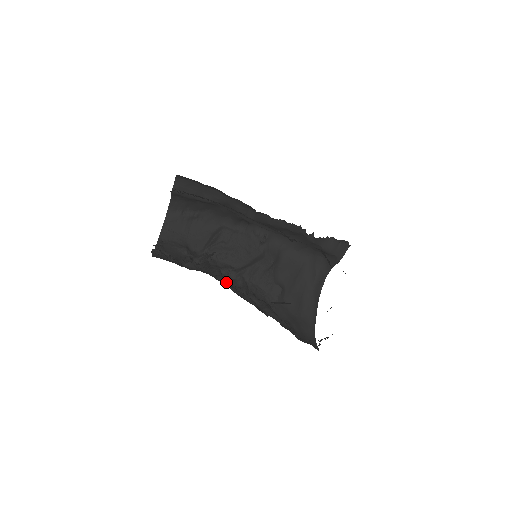
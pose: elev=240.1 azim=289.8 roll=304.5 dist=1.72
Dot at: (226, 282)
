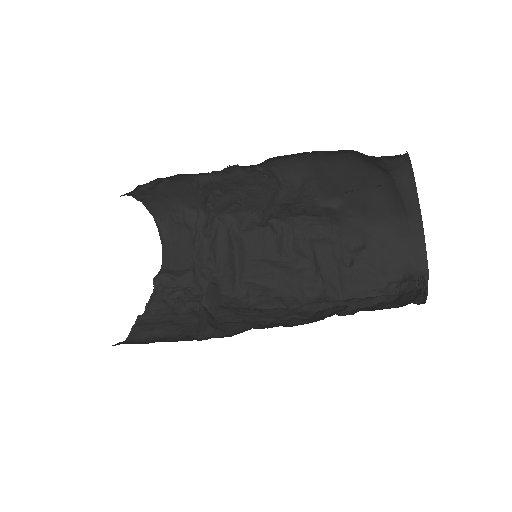
Dot at: (247, 289)
